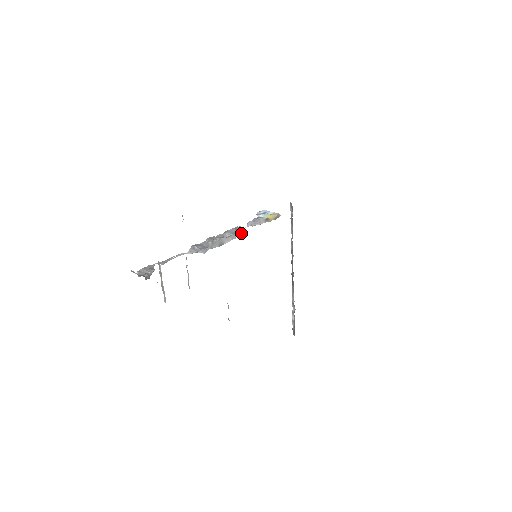
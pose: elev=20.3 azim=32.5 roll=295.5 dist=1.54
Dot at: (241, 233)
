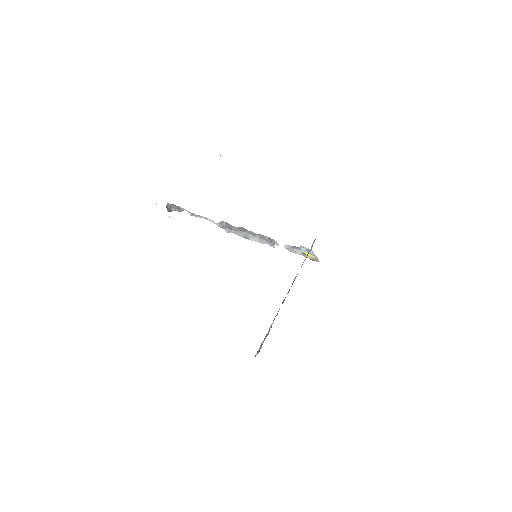
Dot at: (271, 244)
